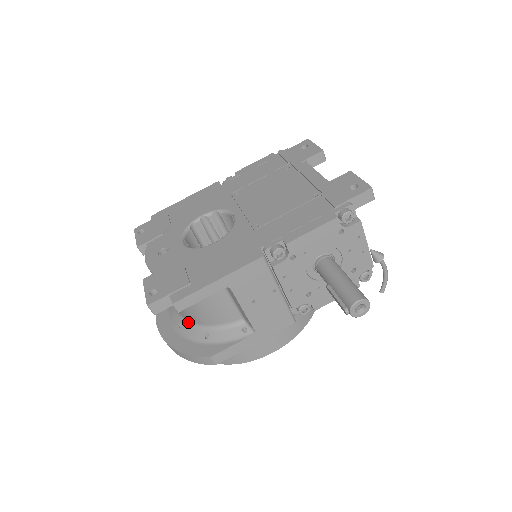
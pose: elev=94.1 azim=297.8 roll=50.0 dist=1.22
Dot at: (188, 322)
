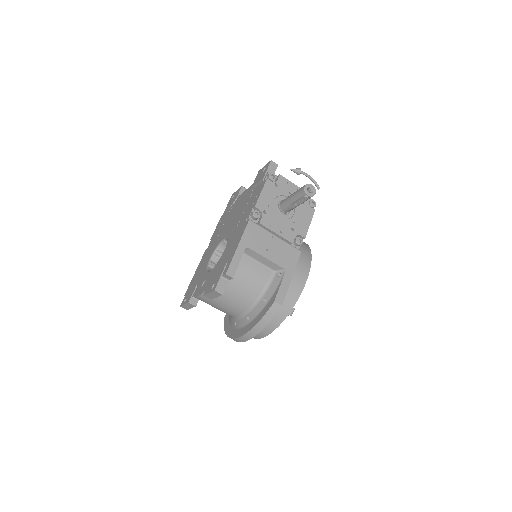
Dot at: (250, 310)
